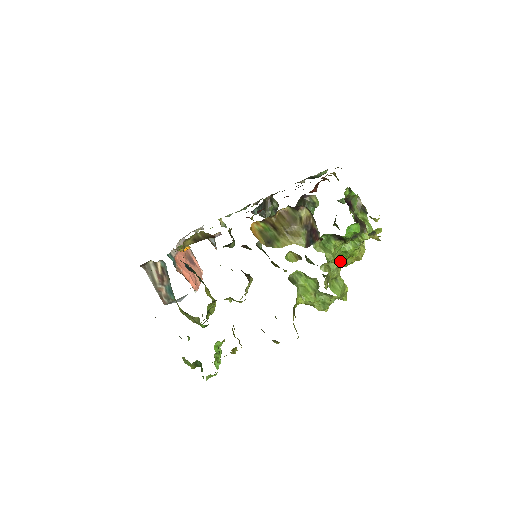
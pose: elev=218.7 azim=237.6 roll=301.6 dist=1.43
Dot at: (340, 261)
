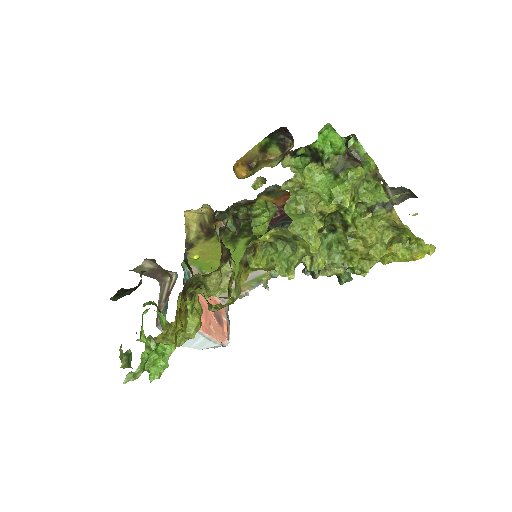
Dot at: (314, 193)
